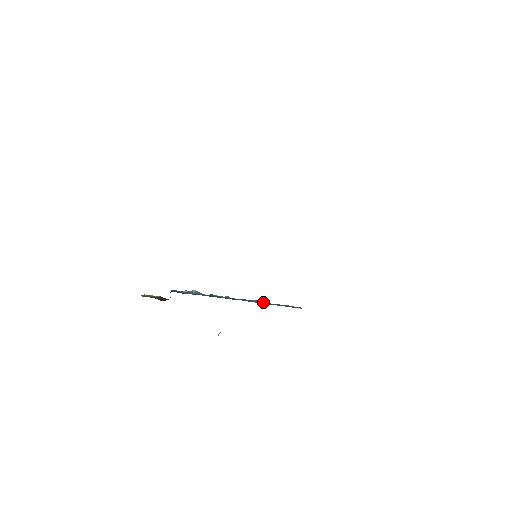
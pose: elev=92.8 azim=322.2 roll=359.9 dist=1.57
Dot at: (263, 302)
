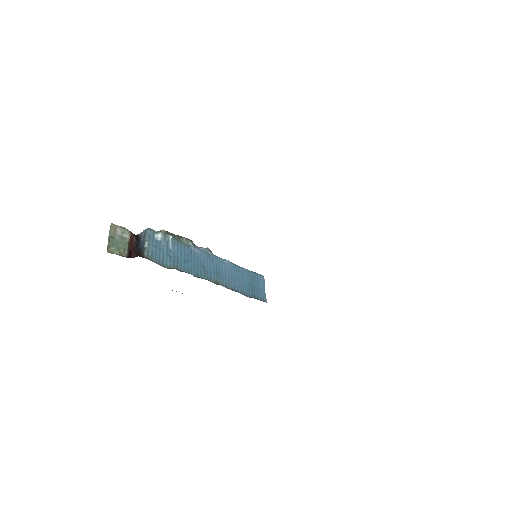
Dot at: (235, 270)
